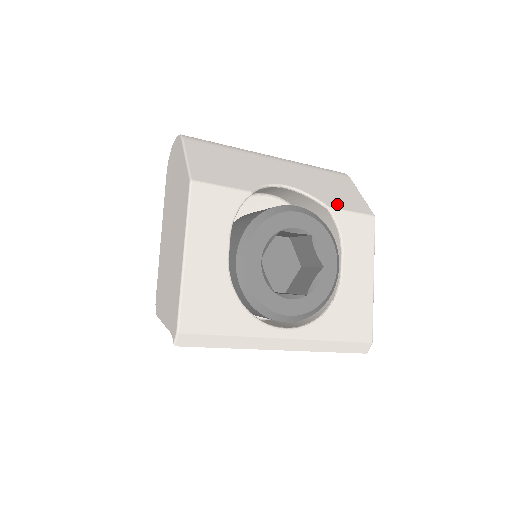
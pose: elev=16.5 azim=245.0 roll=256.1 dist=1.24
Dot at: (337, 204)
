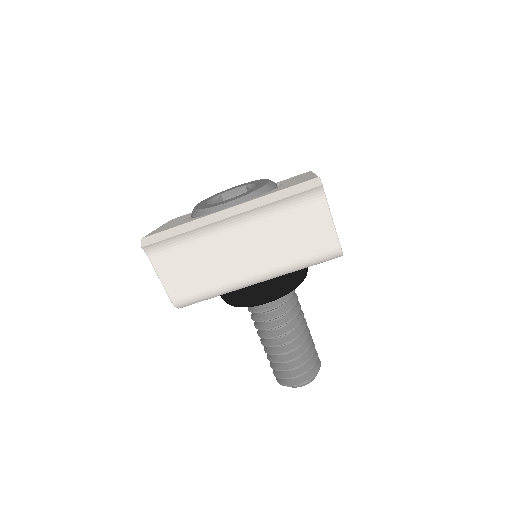
Dot at: occluded
